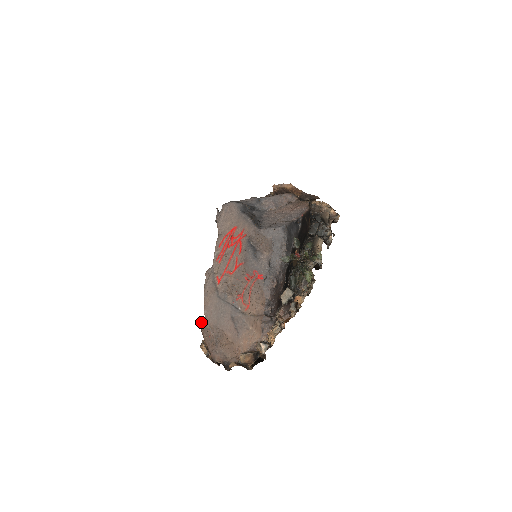
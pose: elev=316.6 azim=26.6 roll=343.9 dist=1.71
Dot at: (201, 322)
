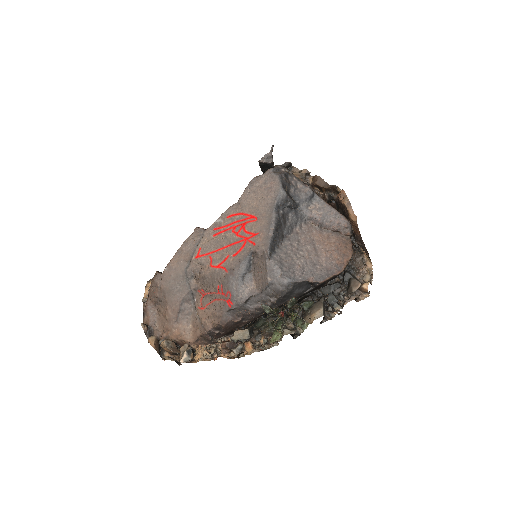
Dot at: (157, 272)
